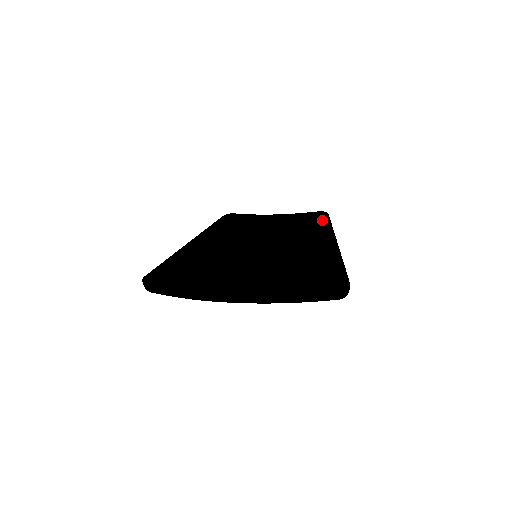
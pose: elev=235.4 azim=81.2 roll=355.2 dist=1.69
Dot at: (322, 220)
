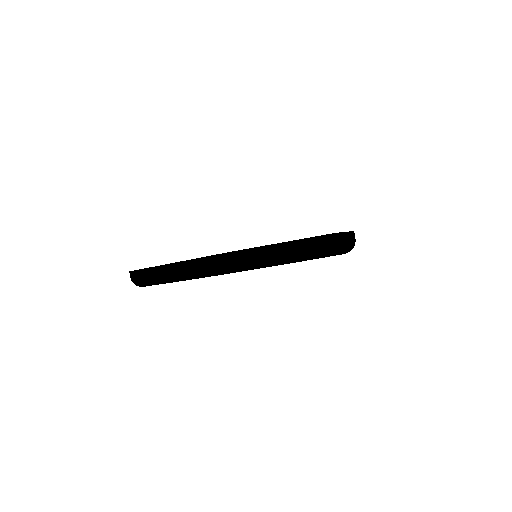
Dot at: occluded
